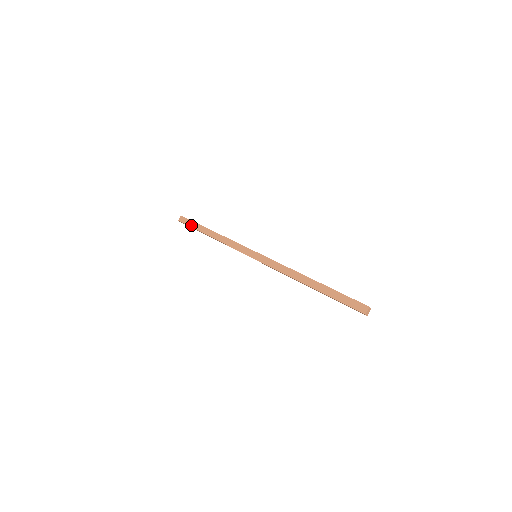
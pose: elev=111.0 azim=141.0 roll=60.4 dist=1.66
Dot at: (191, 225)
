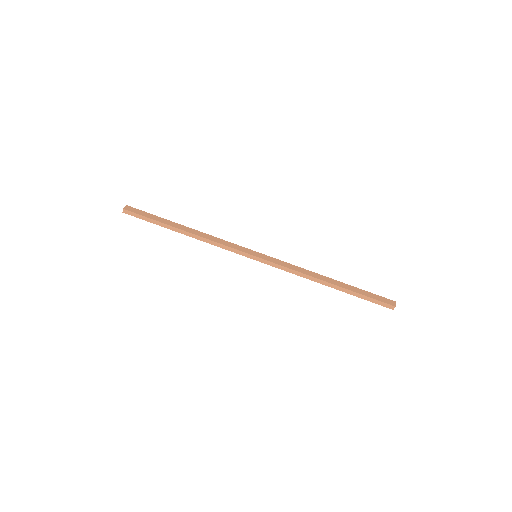
Dot at: (149, 216)
